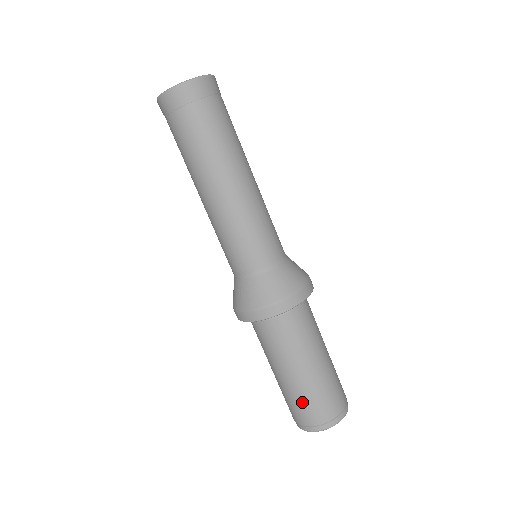
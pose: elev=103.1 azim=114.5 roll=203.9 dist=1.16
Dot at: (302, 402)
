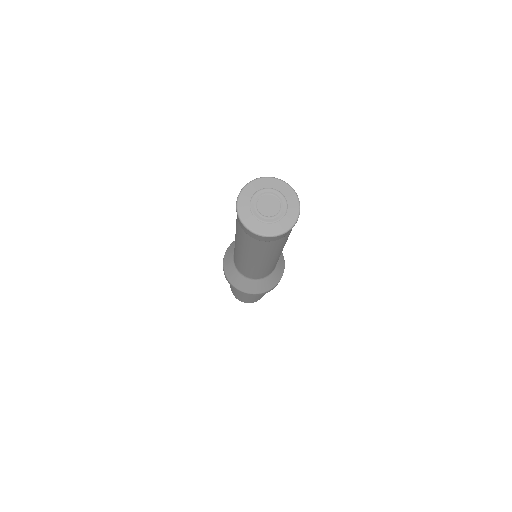
Dot at: (235, 293)
